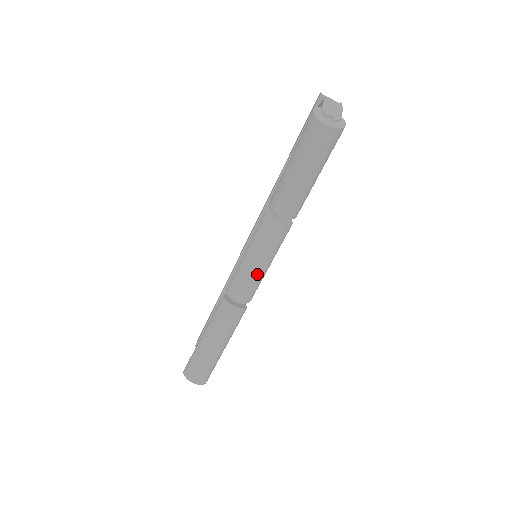
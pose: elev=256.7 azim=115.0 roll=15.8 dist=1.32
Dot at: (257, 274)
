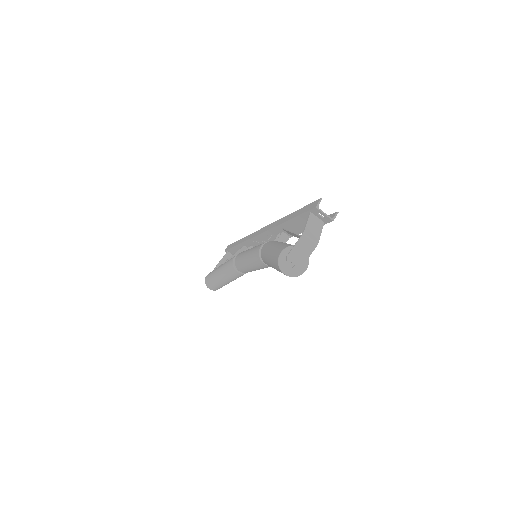
Dot at: (252, 270)
